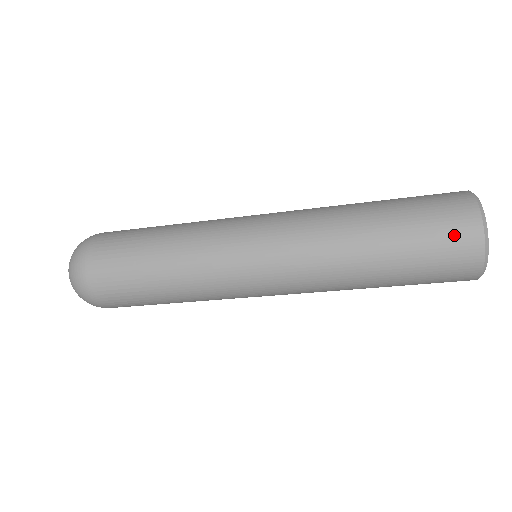
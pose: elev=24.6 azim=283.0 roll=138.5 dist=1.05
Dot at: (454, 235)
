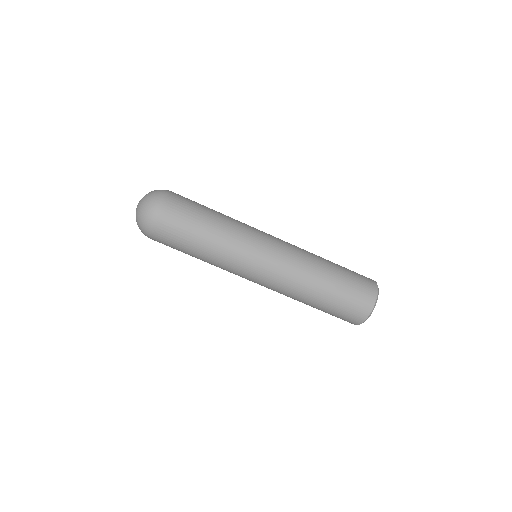
Dot at: (365, 287)
